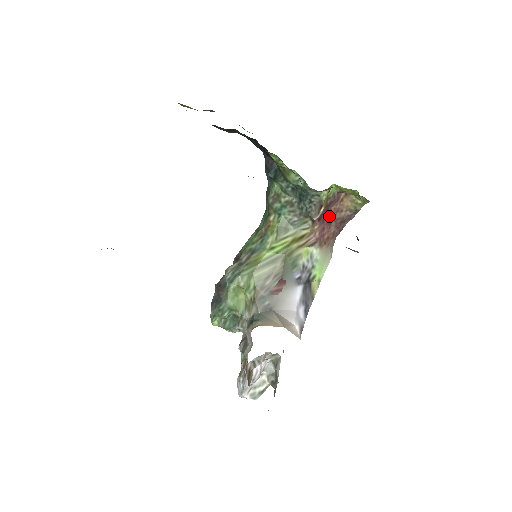
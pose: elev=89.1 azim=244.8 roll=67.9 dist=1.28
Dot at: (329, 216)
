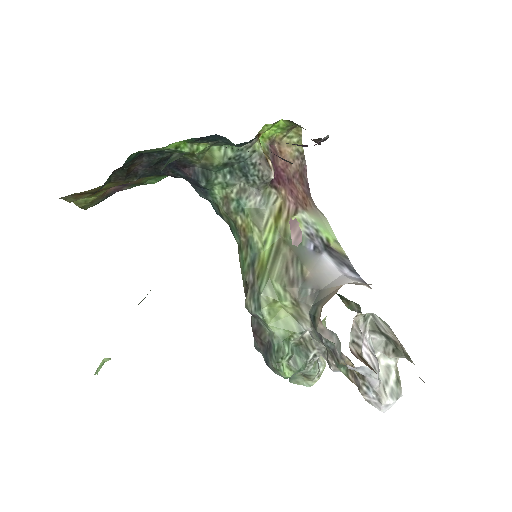
Dot at: (284, 175)
